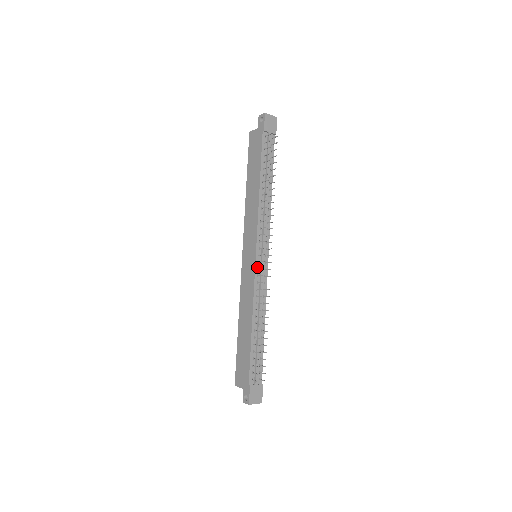
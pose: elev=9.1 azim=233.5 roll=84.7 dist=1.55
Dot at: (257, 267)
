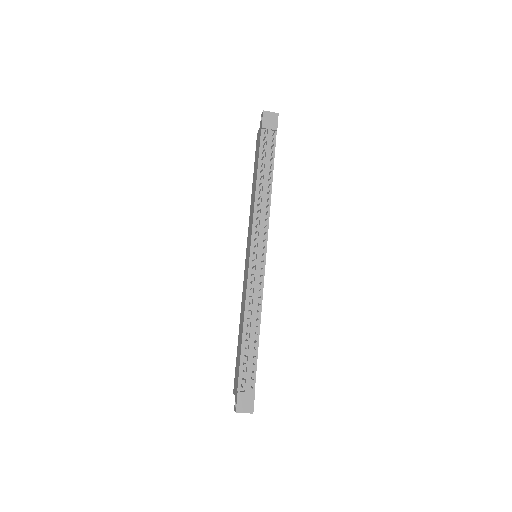
Dot at: (251, 266)
